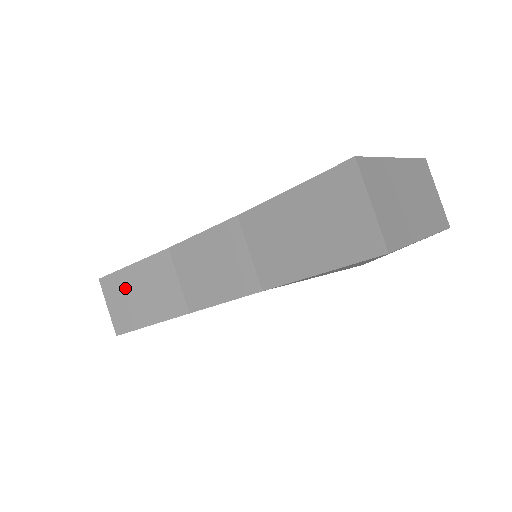
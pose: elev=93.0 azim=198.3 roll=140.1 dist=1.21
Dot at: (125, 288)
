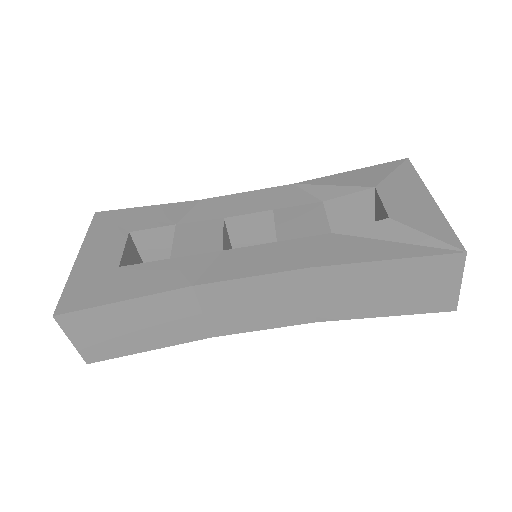
Dot at: (108, 323)
